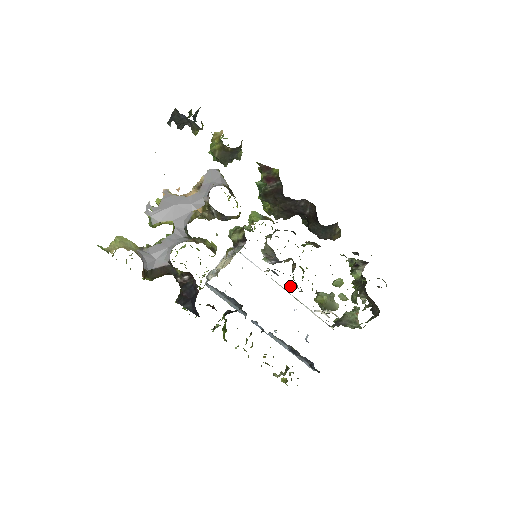
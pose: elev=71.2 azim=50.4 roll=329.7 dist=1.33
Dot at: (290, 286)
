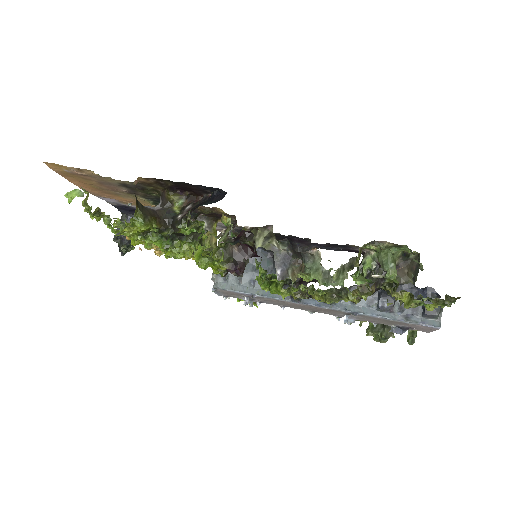
Dot at: occluded
